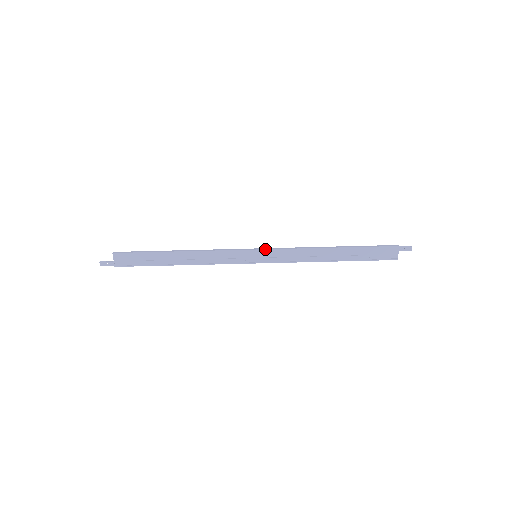
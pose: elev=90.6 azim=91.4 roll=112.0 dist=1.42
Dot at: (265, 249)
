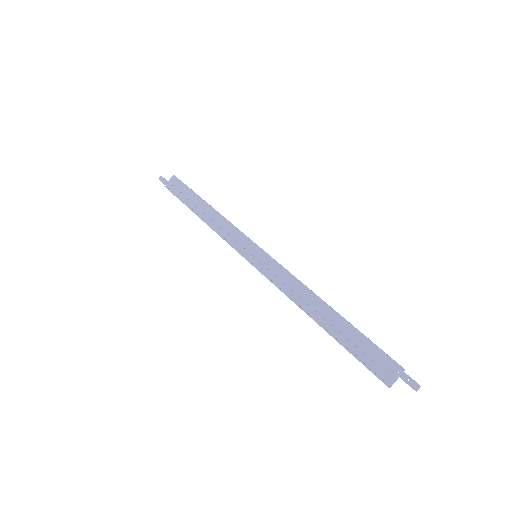
Dot at: (268, 254)
